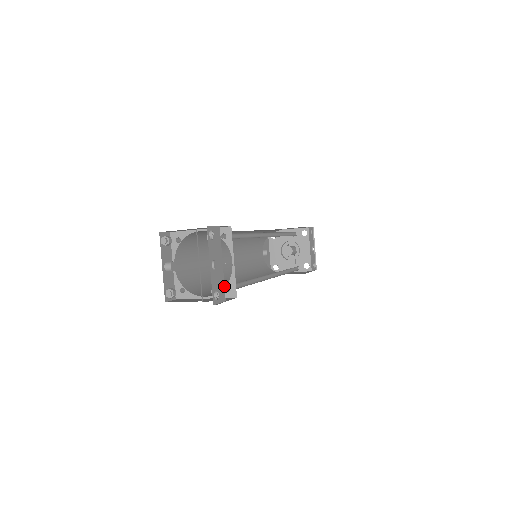
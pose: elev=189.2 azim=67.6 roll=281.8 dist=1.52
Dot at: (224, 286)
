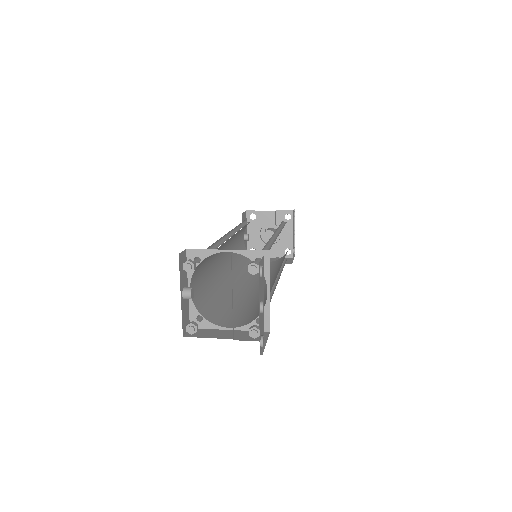
Dot at: occluded
